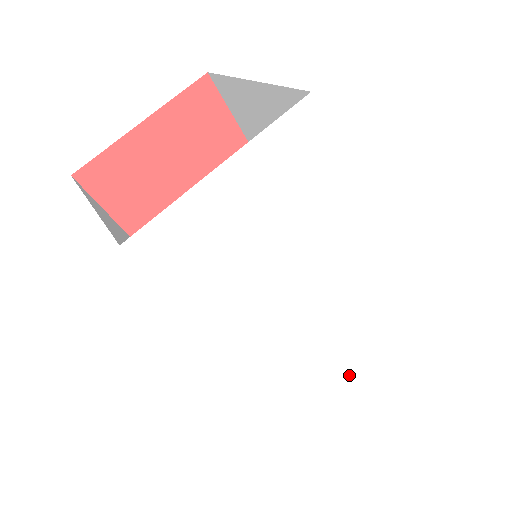
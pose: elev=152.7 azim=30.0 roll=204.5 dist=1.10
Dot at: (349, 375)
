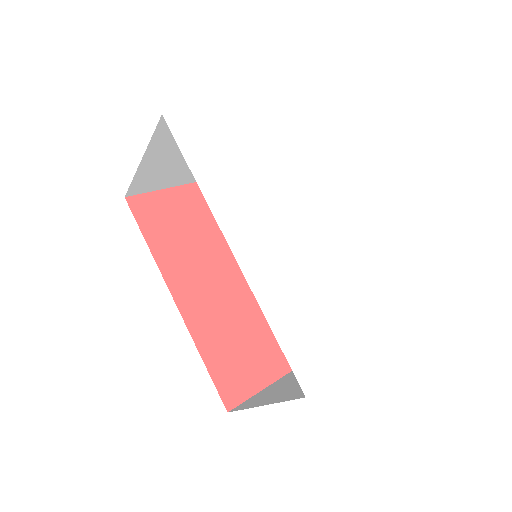
Dot at: (351, 349)
